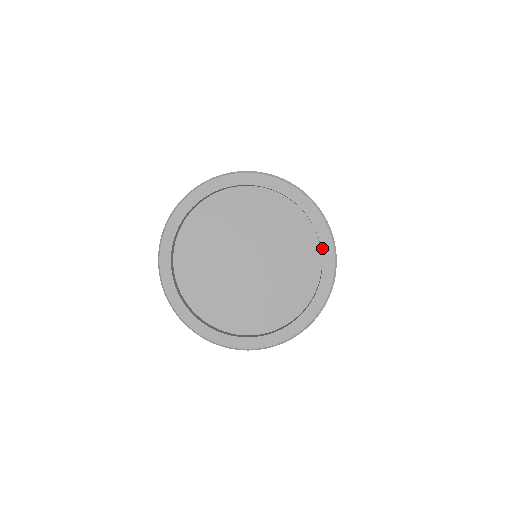
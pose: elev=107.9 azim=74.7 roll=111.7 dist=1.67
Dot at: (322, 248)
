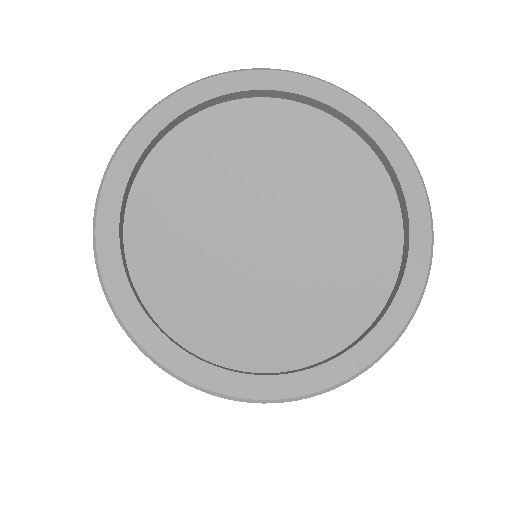
Dot at: (386, 154)
